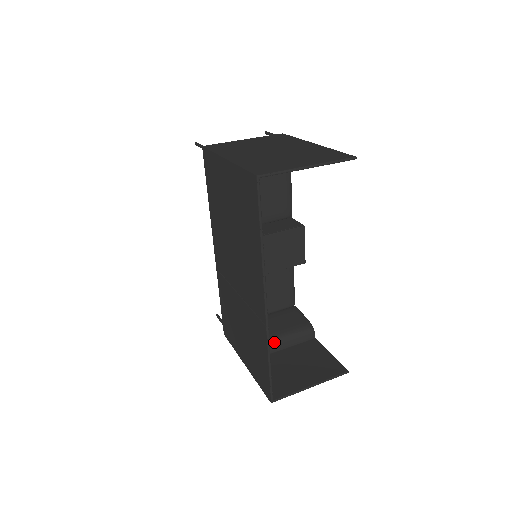
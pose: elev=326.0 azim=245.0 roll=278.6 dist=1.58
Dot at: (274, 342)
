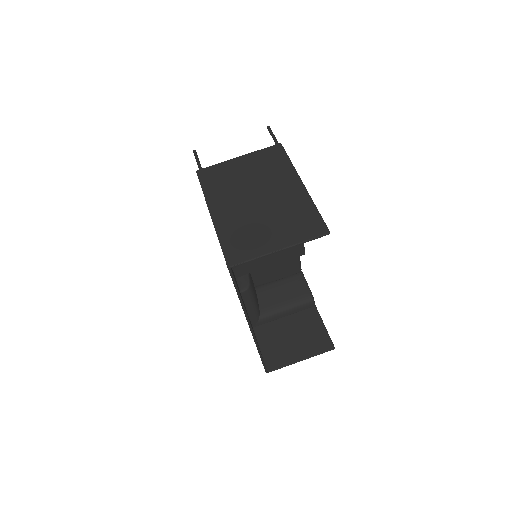
Dot at: (276, 313)
